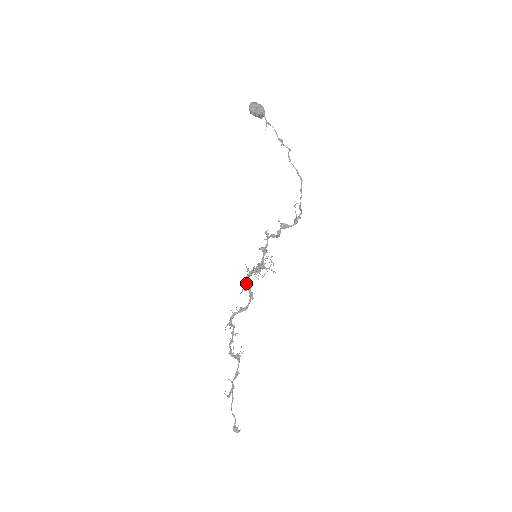
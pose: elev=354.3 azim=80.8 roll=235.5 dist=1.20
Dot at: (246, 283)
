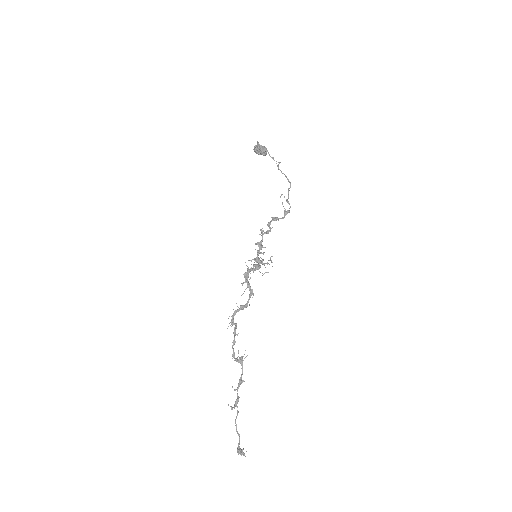
Dot at: (245, 278)
